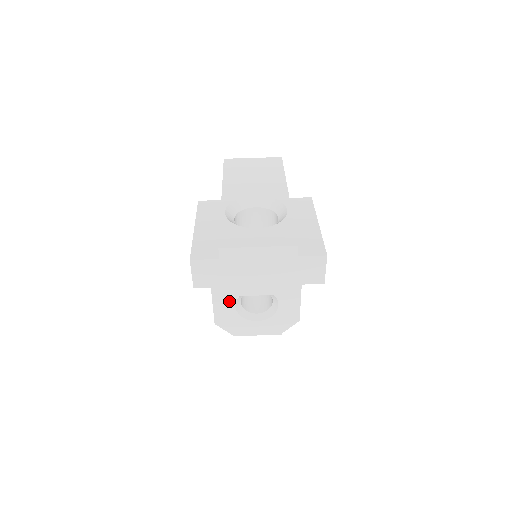
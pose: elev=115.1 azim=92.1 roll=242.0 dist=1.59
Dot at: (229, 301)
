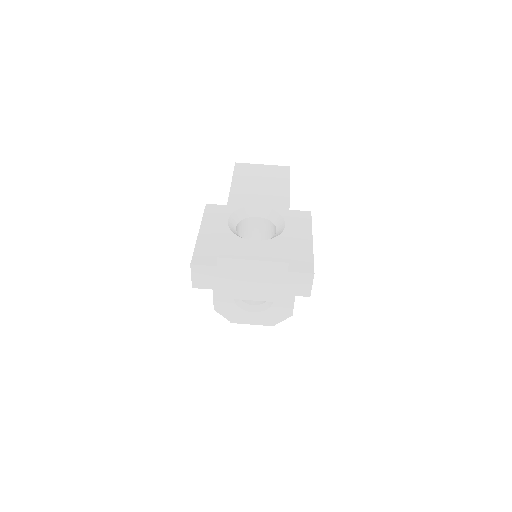
Dot at: occluded
